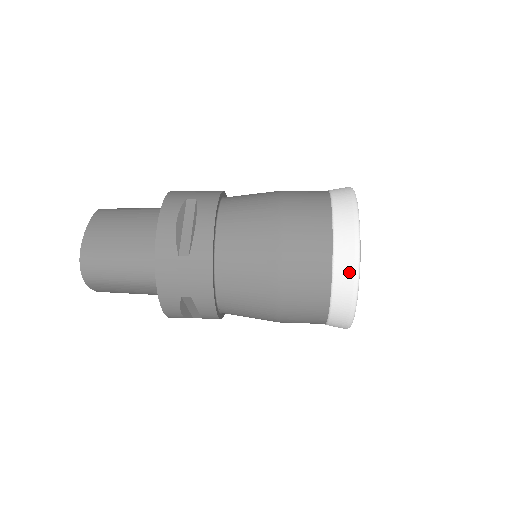
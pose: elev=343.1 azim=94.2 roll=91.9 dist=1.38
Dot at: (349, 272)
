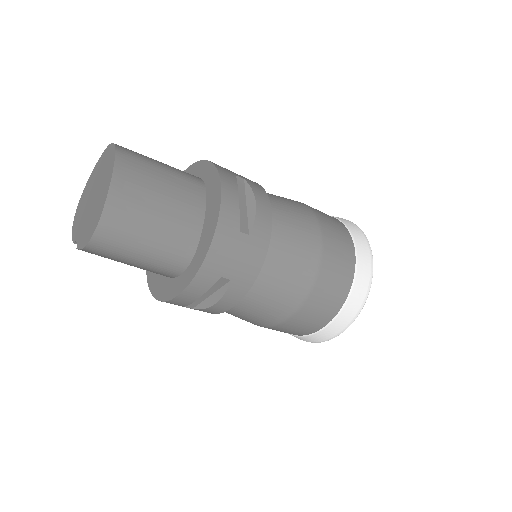
Dot at: occluded
